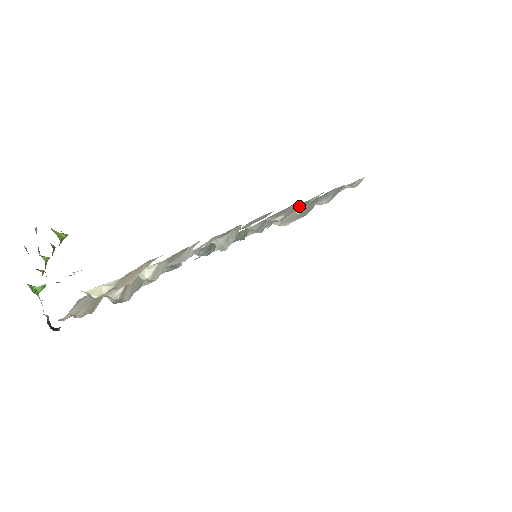
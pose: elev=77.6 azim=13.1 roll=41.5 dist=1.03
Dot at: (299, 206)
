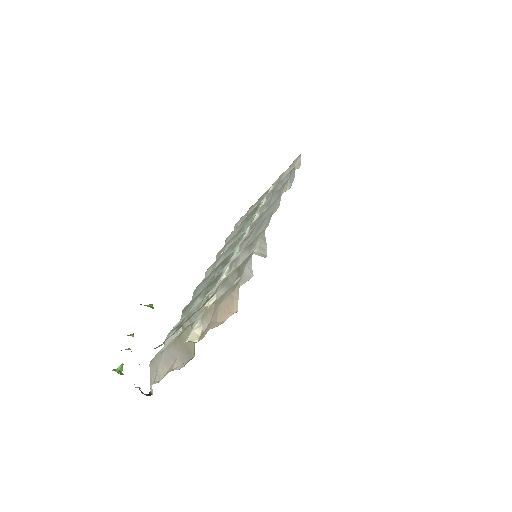
Dot at: (272, 200)
